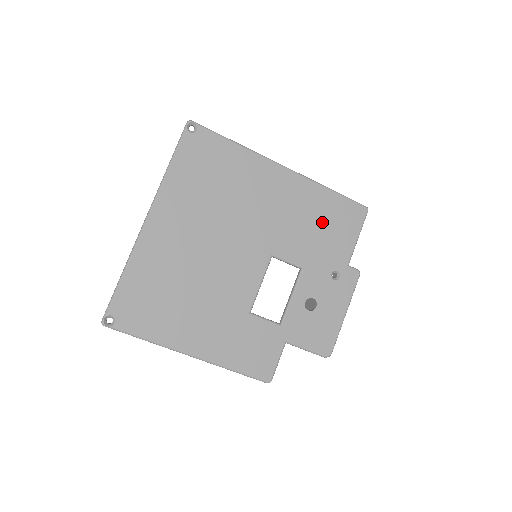
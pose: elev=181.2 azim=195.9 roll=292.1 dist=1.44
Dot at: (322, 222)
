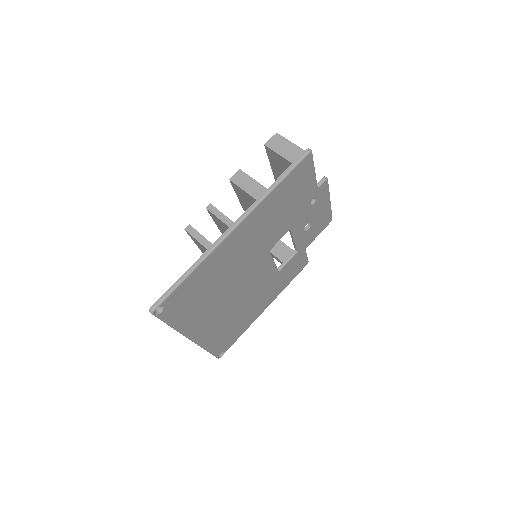
Dot at: (285, 203)
